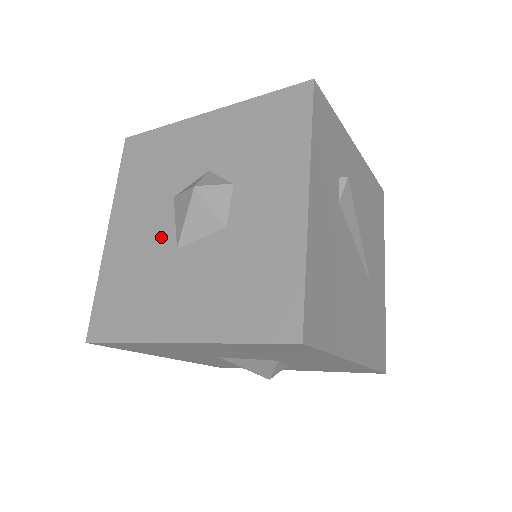
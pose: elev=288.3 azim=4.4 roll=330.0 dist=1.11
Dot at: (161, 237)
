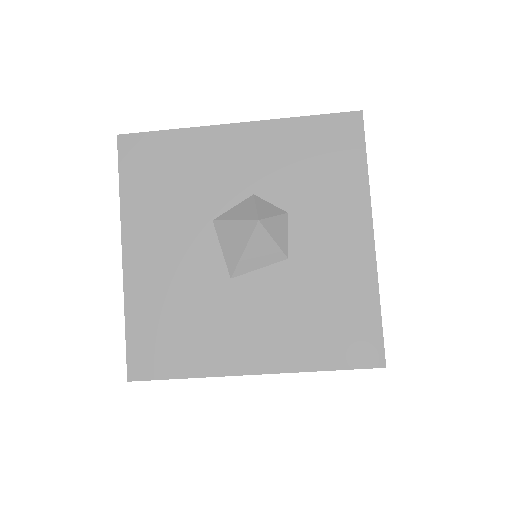
Dot at: (206, 265)
